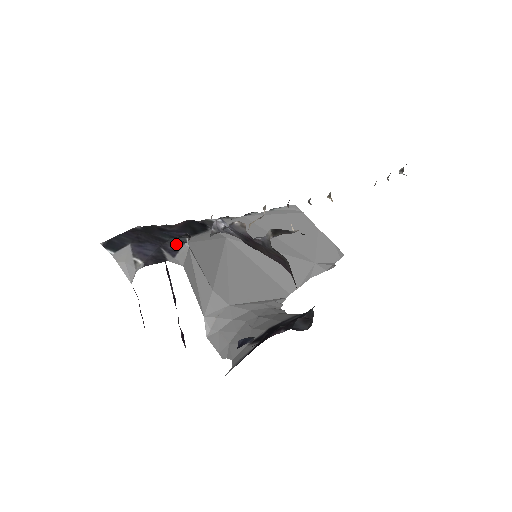
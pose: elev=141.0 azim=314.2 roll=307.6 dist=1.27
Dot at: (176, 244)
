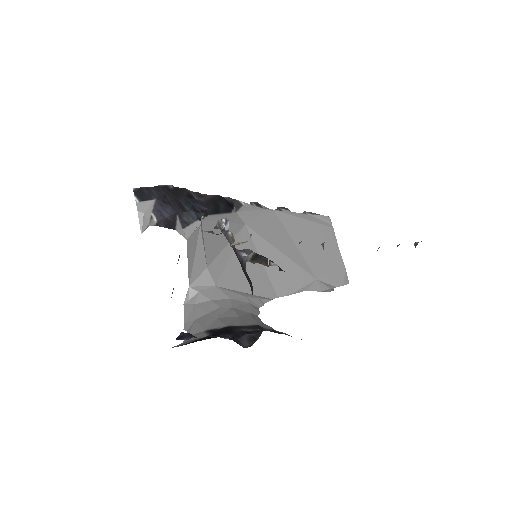
Dot at: (191, 217)
